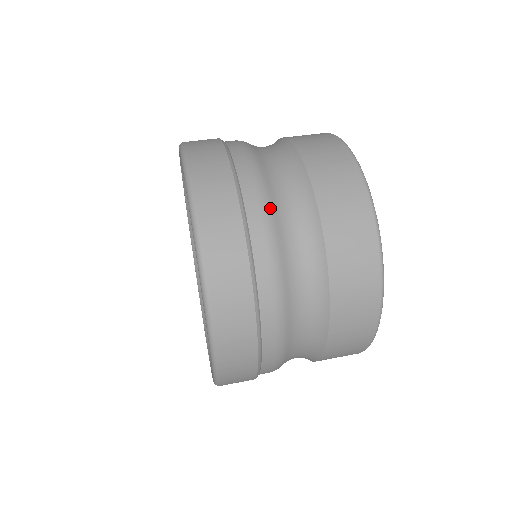
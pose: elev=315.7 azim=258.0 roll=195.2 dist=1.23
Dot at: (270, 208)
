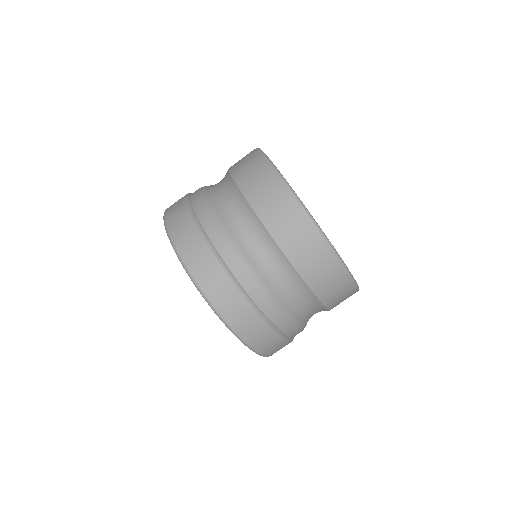
Dot at: (265, 286)
